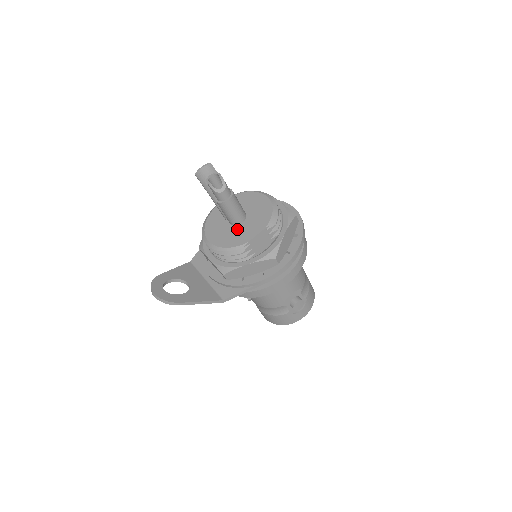
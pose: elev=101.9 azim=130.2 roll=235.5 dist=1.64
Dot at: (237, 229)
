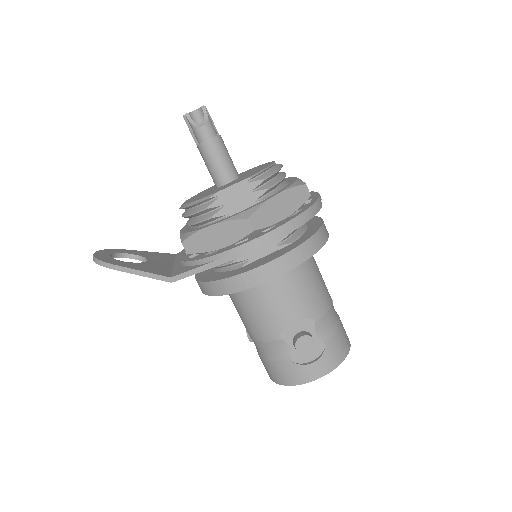
Dot at: (218, 188)
